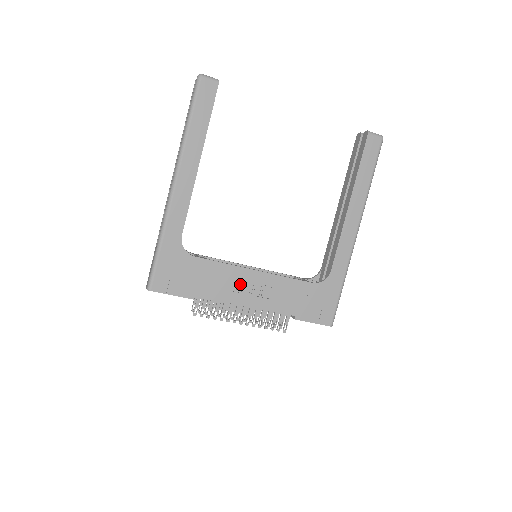
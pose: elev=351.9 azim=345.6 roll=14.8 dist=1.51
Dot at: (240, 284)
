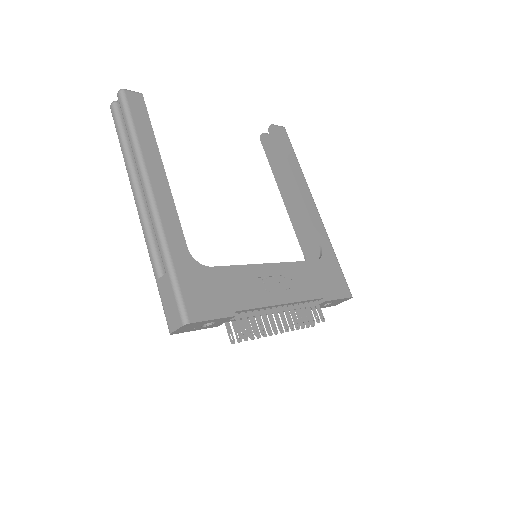
Dot at: (265, 282)
